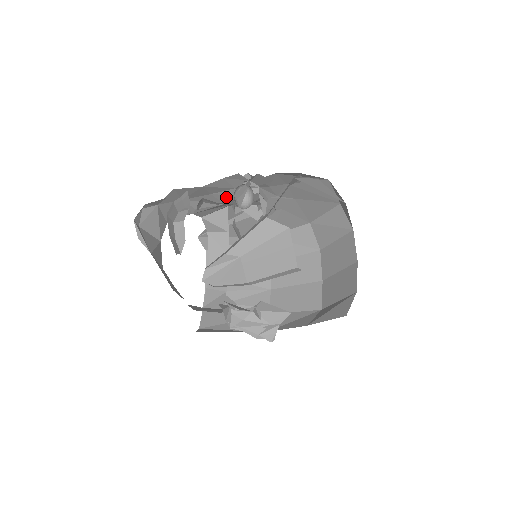
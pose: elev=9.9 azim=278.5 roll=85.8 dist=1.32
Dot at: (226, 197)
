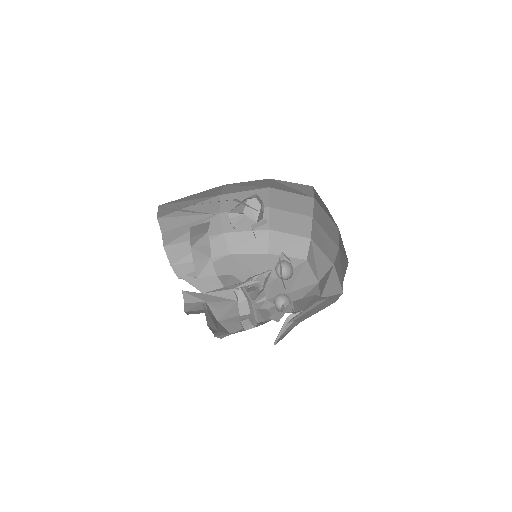
Dot at: occluded
